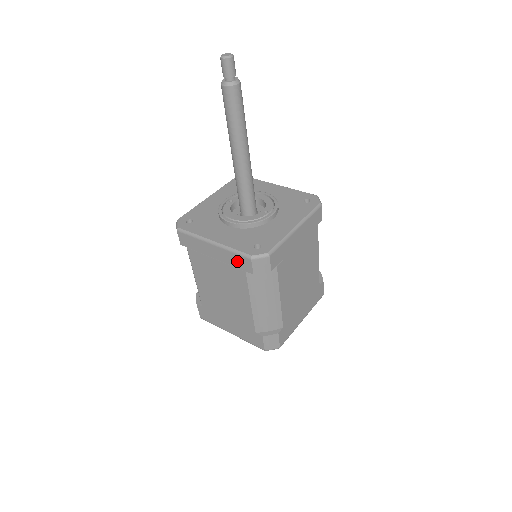
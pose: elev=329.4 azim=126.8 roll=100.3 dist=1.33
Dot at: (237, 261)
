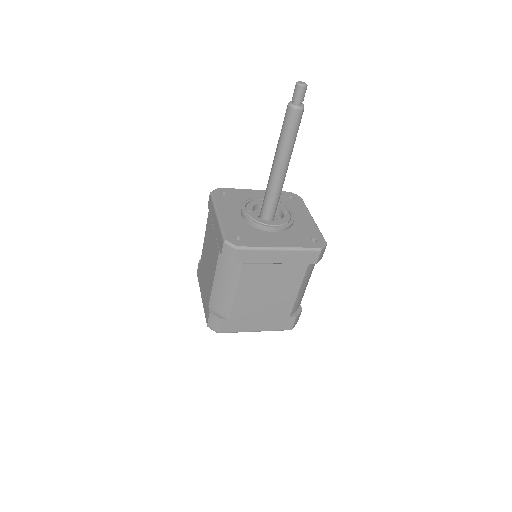
Dot at: (304, 257)
